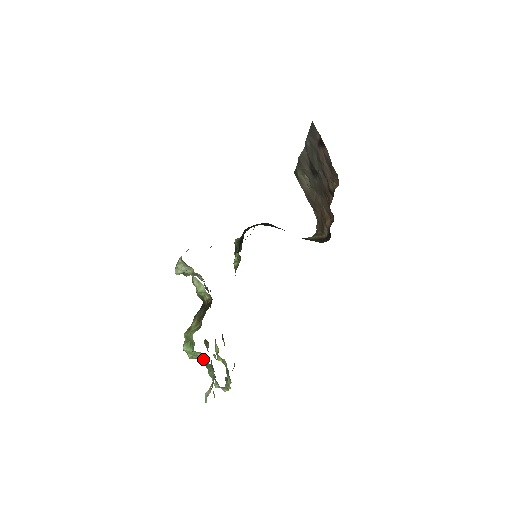
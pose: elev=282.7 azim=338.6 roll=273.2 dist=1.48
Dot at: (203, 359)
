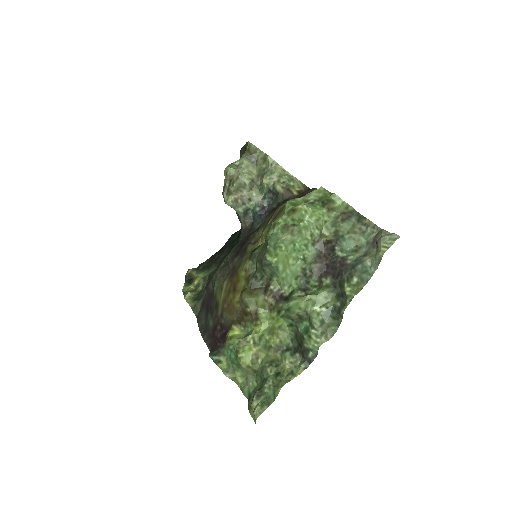
Dot at: (311, 250)
